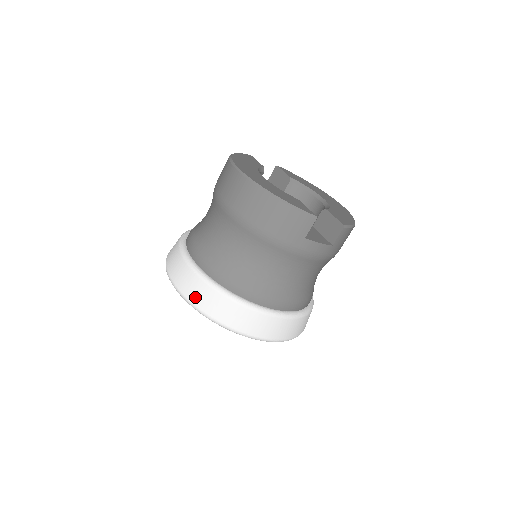
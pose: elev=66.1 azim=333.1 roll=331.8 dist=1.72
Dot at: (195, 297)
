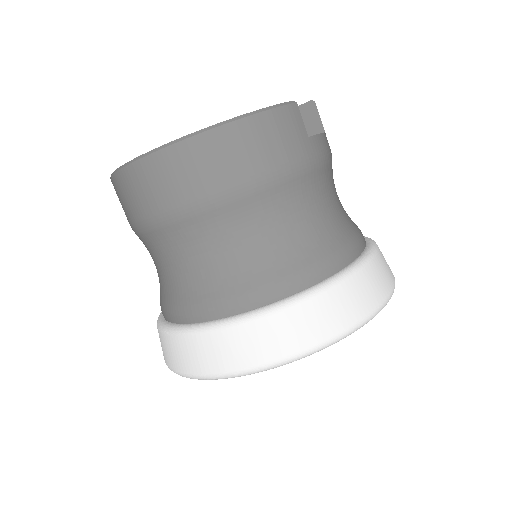
Dot at: (288, 344)
